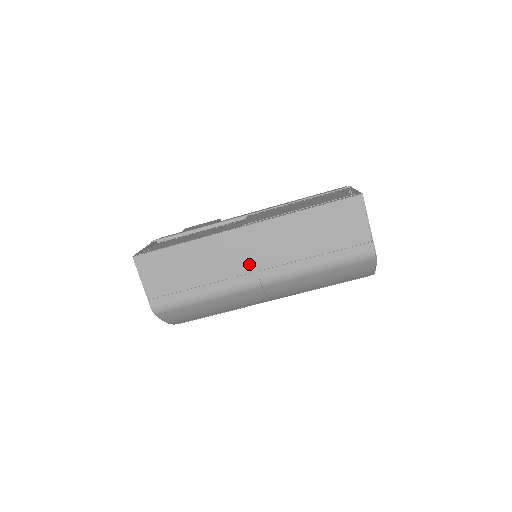
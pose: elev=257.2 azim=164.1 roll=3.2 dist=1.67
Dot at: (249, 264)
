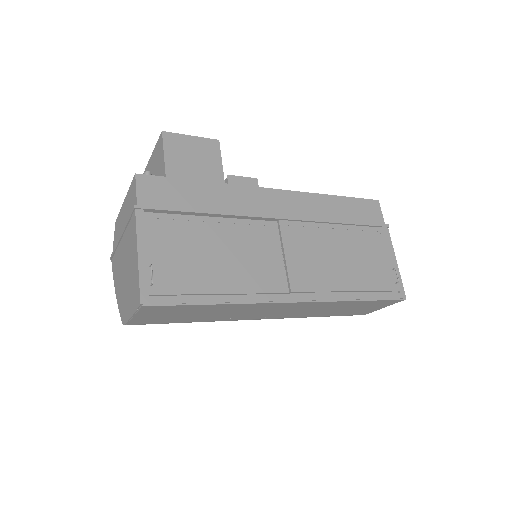
Dot at: (266, 314)
